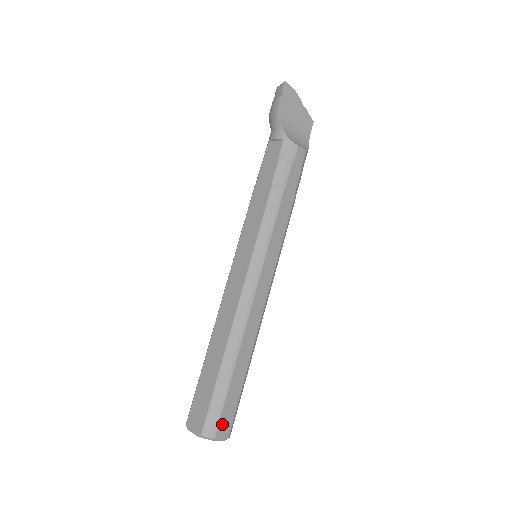
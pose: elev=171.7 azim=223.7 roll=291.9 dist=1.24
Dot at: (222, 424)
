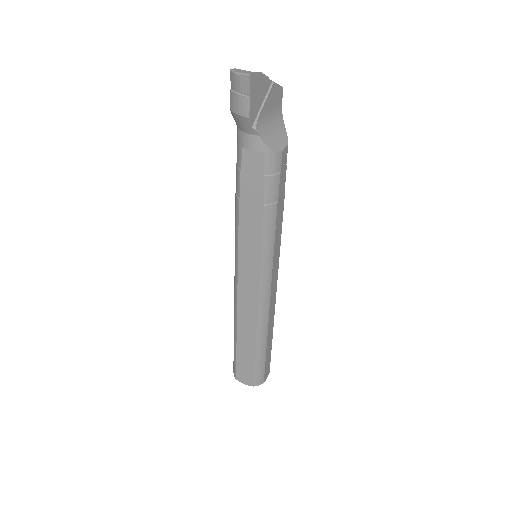
Dot at: (266, 373)
